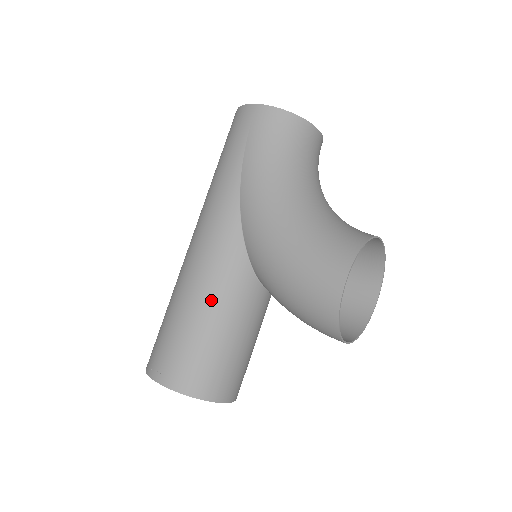
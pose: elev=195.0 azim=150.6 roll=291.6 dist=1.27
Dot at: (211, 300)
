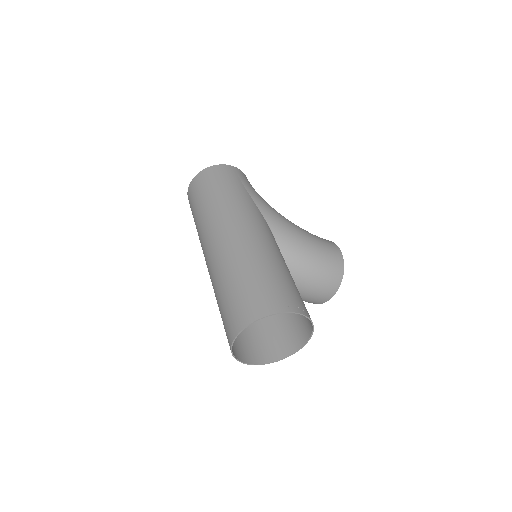
Dot at: (283, 261)
